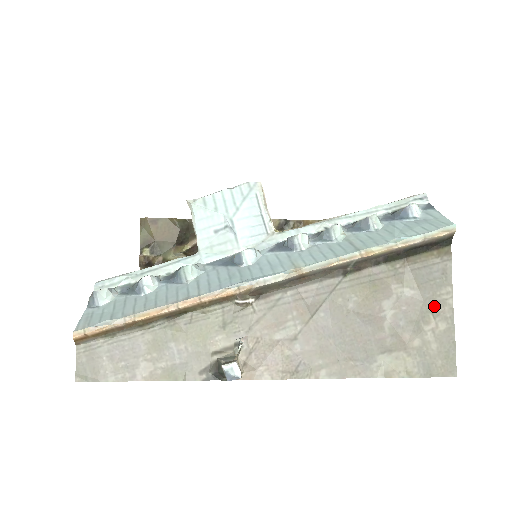
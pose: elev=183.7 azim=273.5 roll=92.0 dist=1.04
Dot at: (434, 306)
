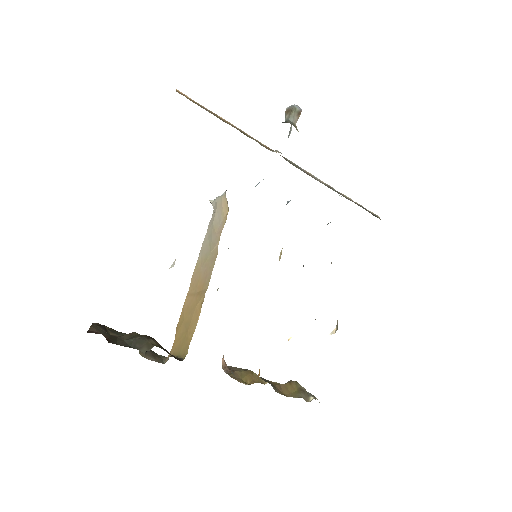
Dot at: occluded
